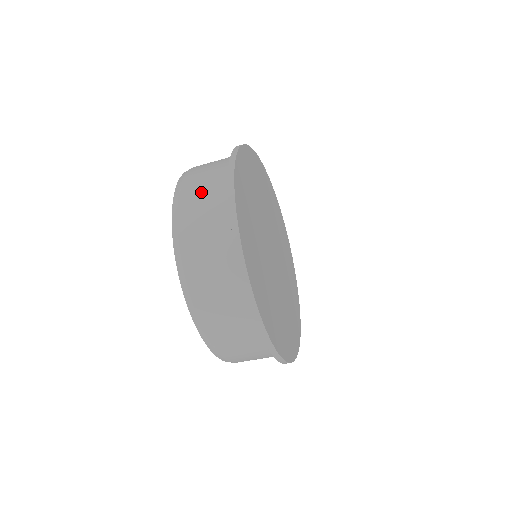
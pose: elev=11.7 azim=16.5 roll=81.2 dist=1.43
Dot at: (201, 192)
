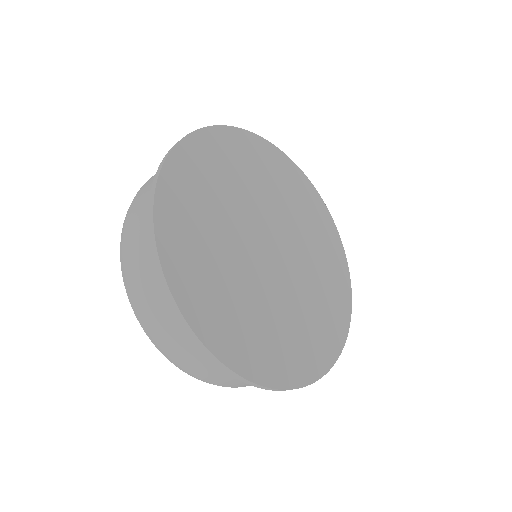
Dot at: occluded
